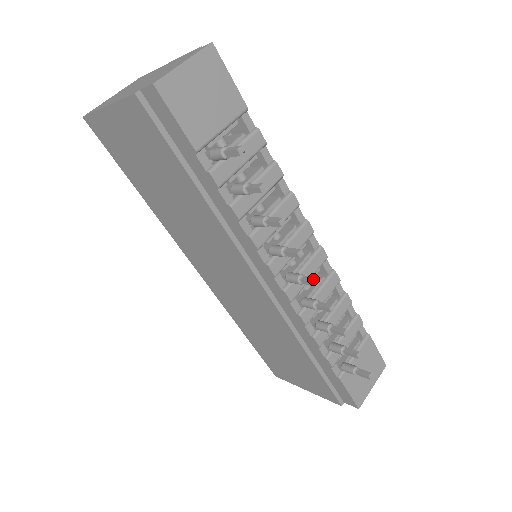
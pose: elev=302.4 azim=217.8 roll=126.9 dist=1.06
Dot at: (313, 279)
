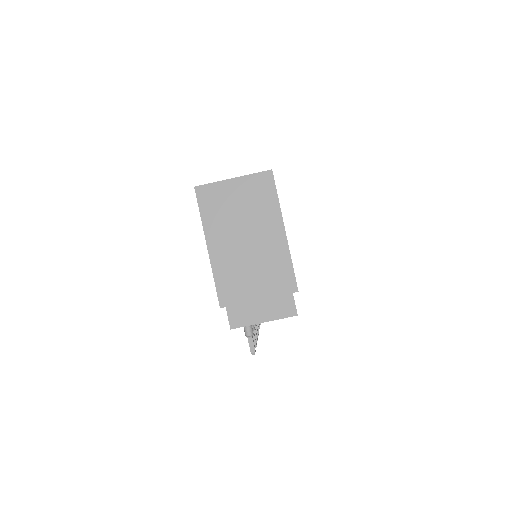
Dot at: occluded
